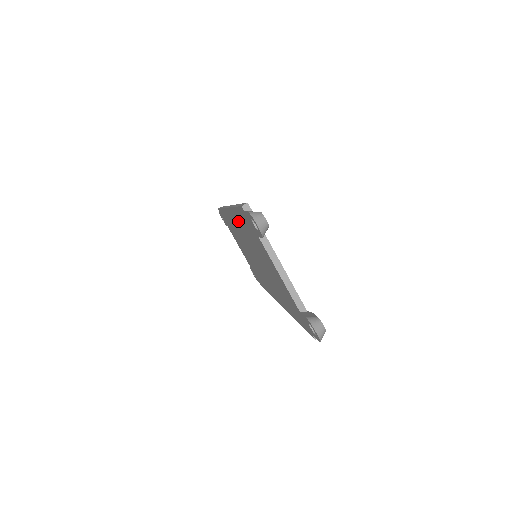
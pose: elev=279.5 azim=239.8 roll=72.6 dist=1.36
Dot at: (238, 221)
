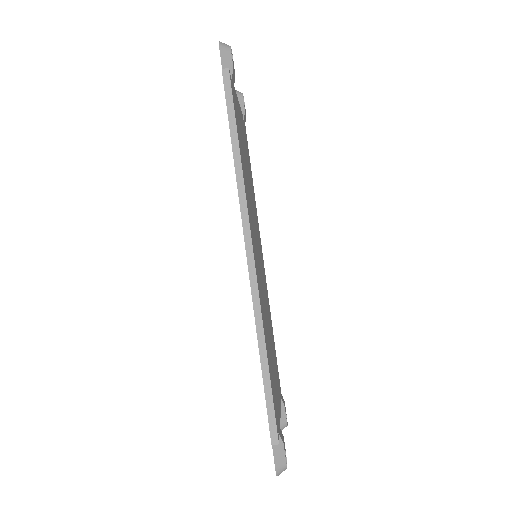
Dot at: occluded
